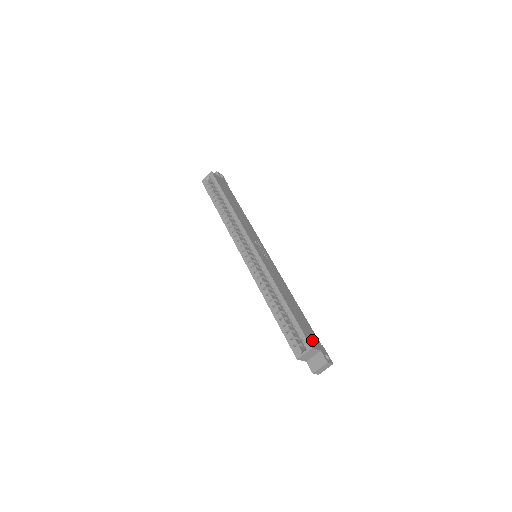
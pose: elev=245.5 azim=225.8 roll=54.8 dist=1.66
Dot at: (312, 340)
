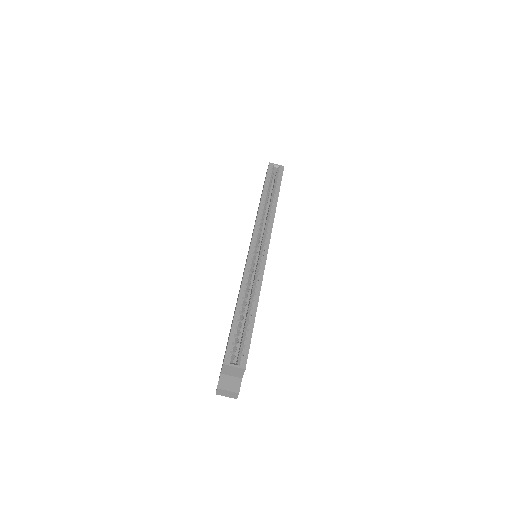
Dot at: occluded
